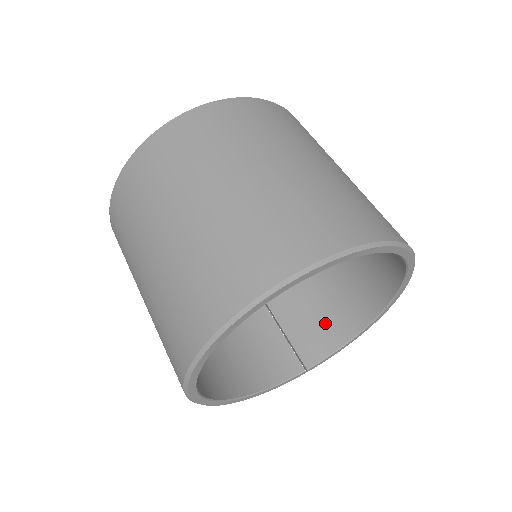
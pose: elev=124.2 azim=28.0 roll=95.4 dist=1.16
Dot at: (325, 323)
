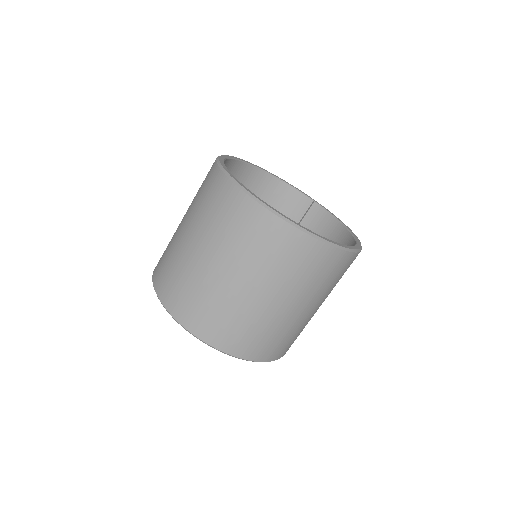
Dot at: occluded
